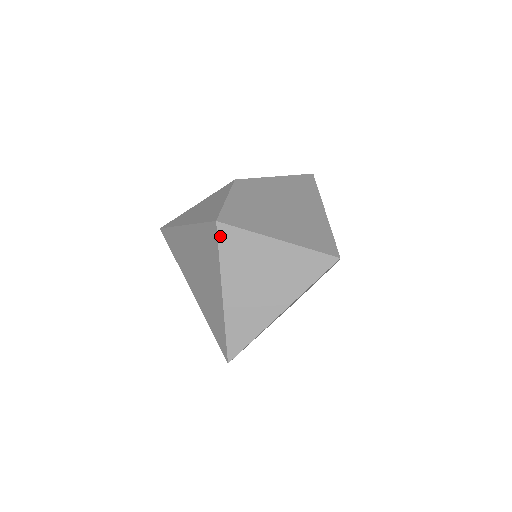
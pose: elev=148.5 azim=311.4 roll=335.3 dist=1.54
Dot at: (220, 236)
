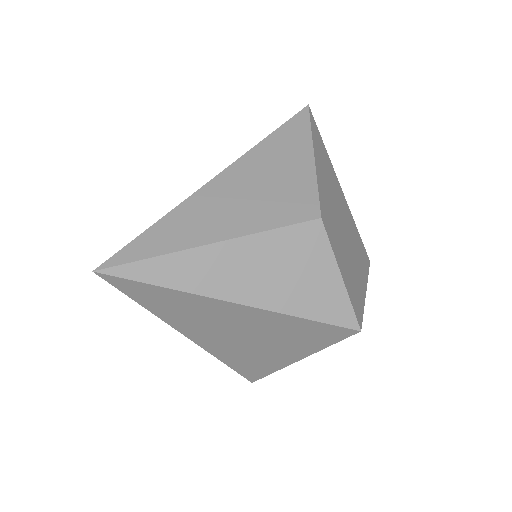
Dot at: (348, 336)
